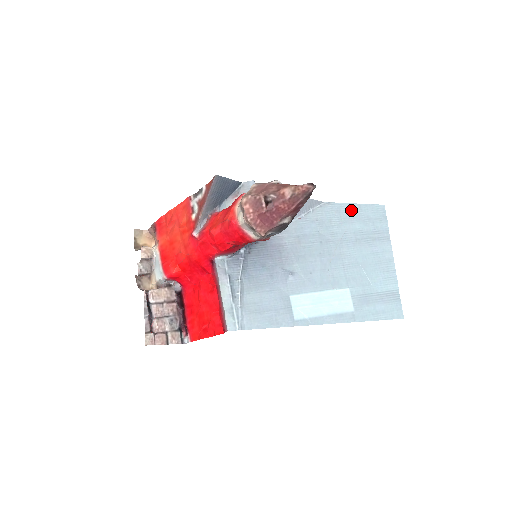
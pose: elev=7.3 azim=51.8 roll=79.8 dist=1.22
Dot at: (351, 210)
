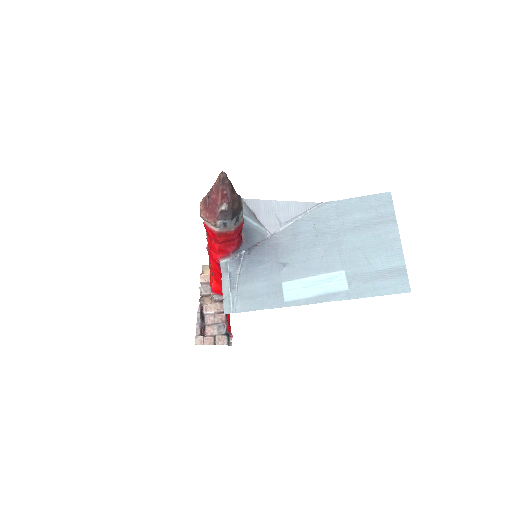
Dot at: (351, 204)
